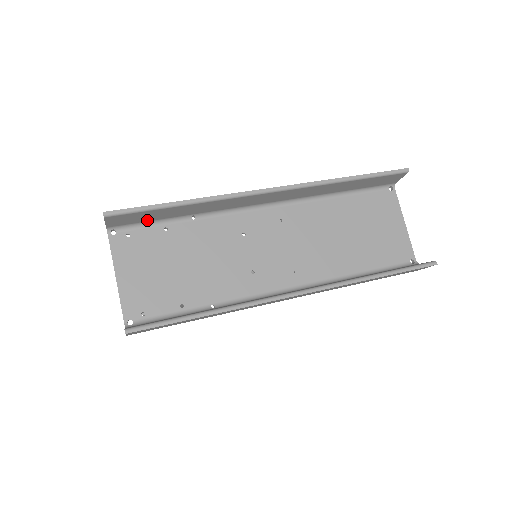
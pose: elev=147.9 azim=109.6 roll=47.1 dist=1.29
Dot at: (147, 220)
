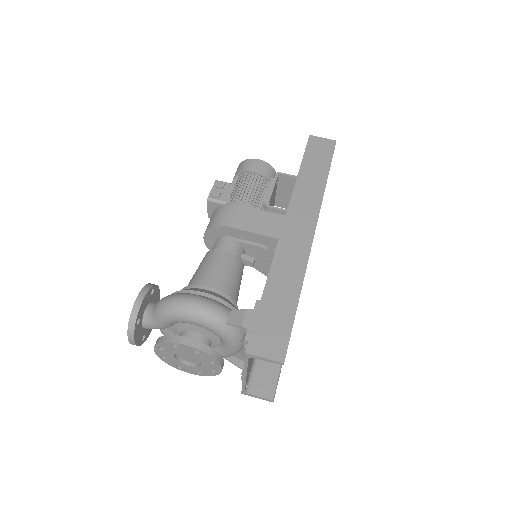
Dot at: (266, 323)
